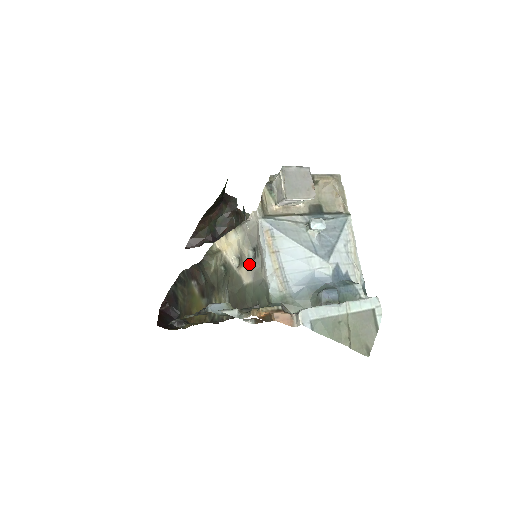
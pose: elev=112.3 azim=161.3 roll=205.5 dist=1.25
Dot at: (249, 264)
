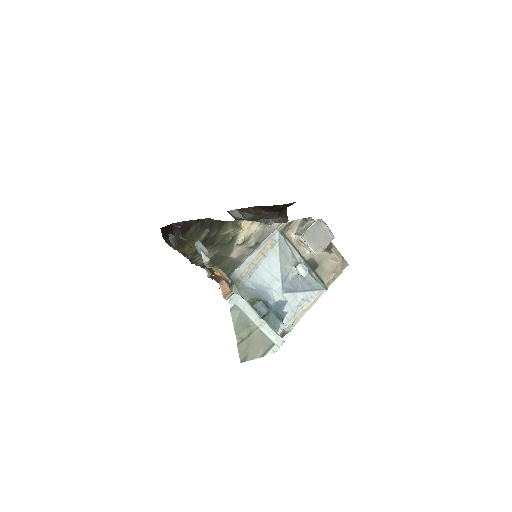
Dot at: (245, 248)
